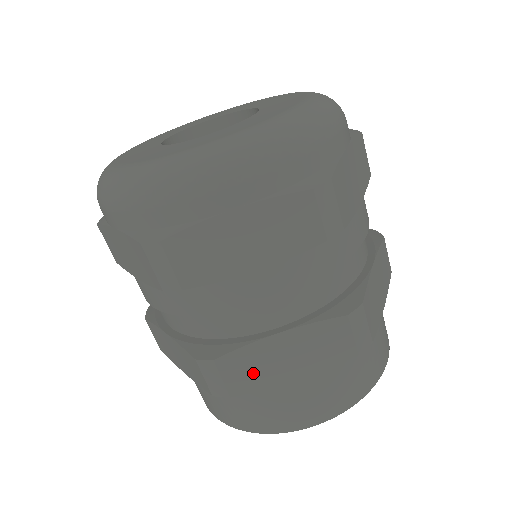
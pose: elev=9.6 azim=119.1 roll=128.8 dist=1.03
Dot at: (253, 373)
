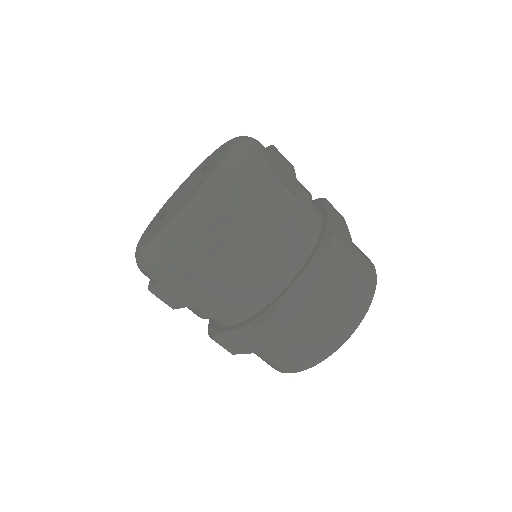
Dot at: (297, 314)
